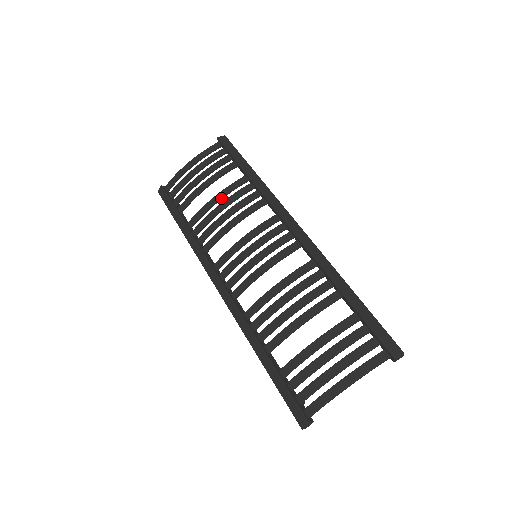
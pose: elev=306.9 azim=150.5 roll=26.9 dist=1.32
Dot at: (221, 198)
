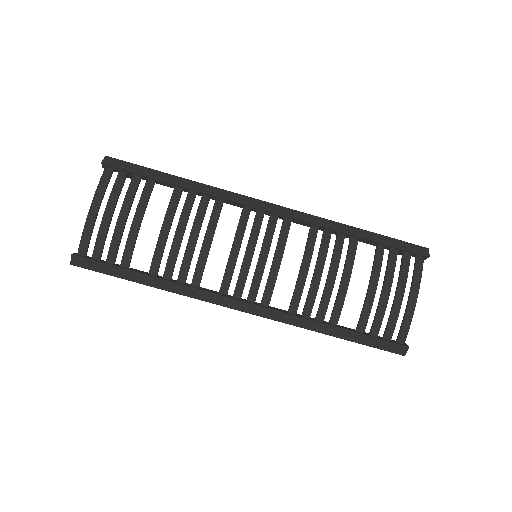
Dot at: (171, 225)
